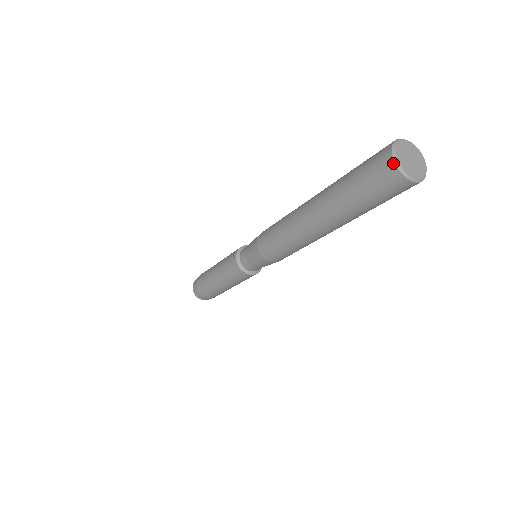
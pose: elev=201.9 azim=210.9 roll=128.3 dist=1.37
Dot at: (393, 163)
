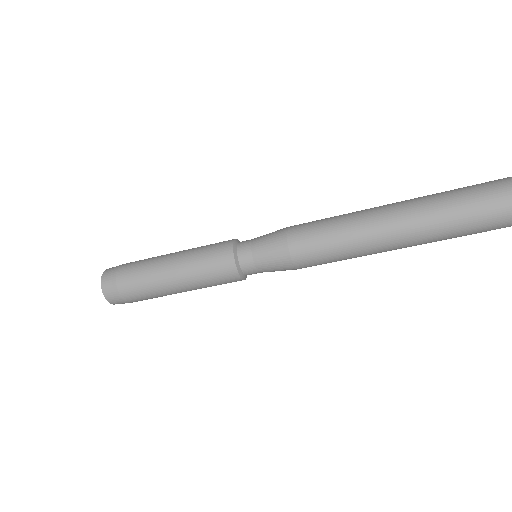
Dot at: out of frame
